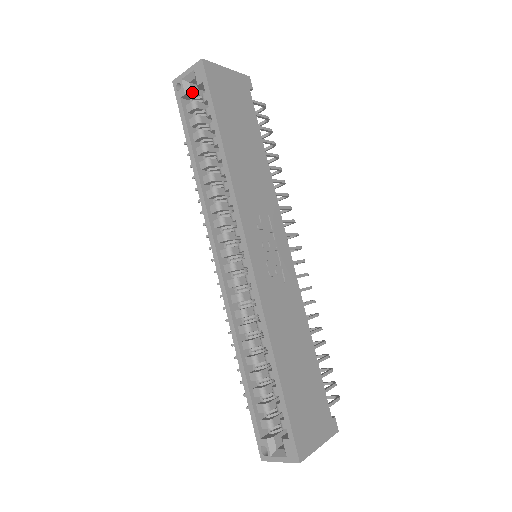
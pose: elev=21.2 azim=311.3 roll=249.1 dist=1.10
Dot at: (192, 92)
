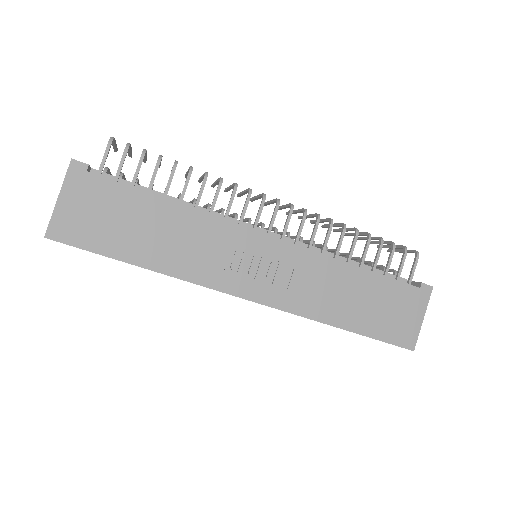
Dot at: occluded
